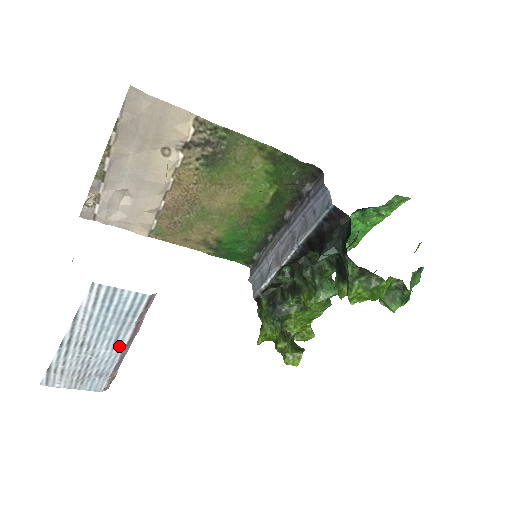
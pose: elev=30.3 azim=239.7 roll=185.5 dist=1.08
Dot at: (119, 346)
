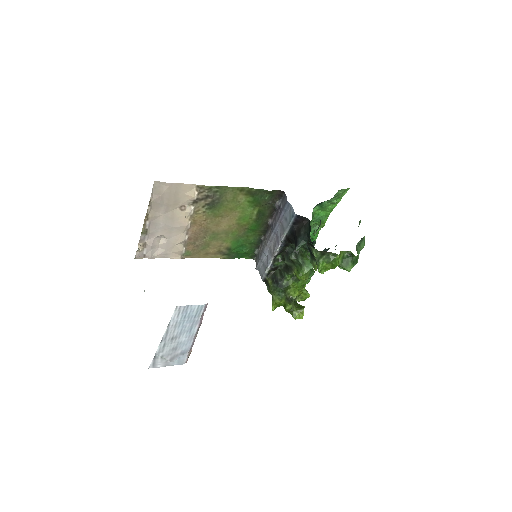
Dot at: (192, 334)
